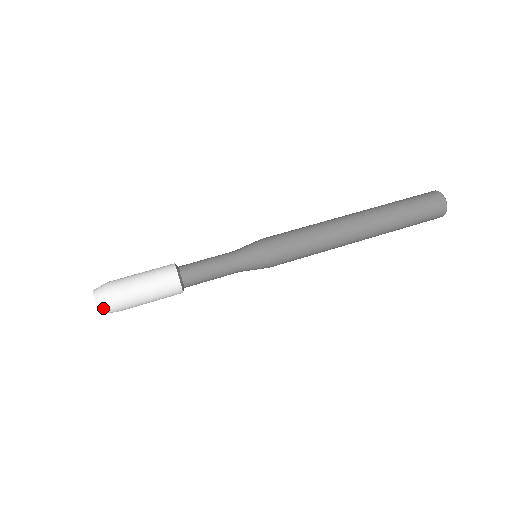
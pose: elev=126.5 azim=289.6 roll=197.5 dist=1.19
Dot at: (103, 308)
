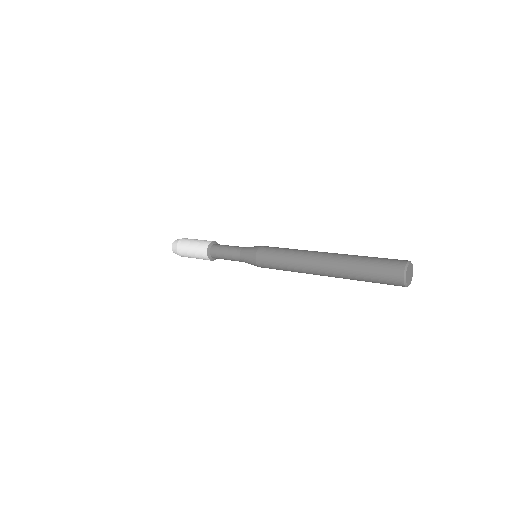
Dot at: (174, 245)
